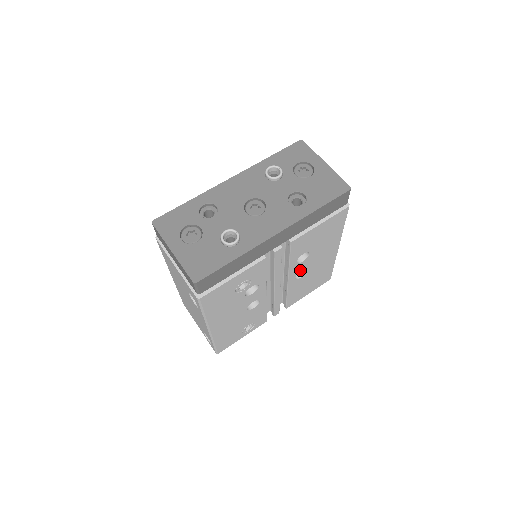
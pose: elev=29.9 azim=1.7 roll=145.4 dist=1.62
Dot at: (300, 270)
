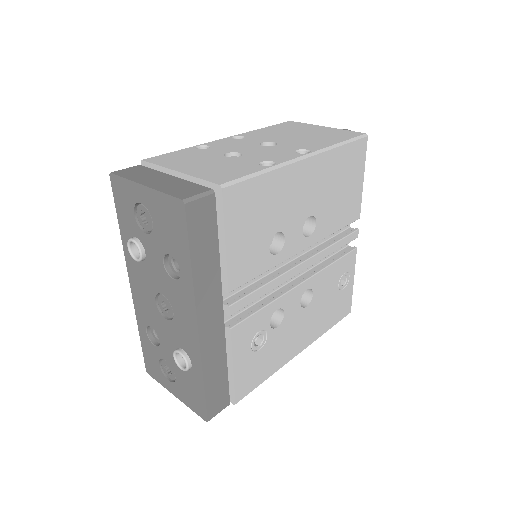
Dot at: (300, 233)
